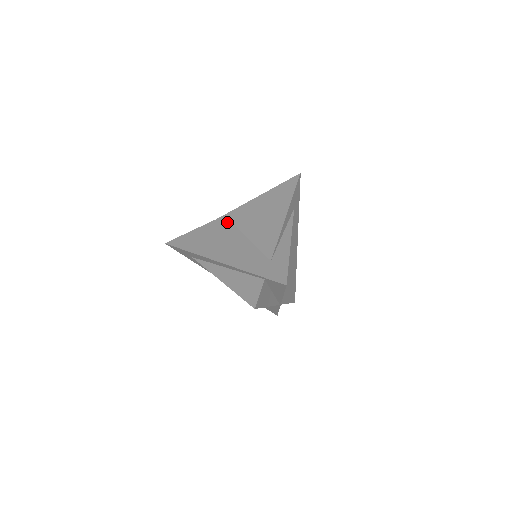
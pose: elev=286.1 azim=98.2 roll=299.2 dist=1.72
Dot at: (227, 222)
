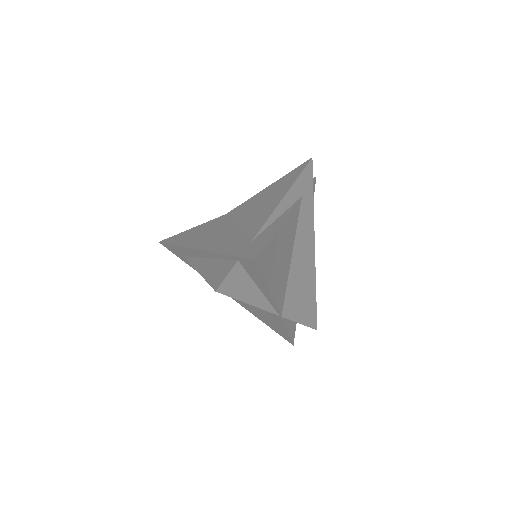
Dot at: (227, 217)
